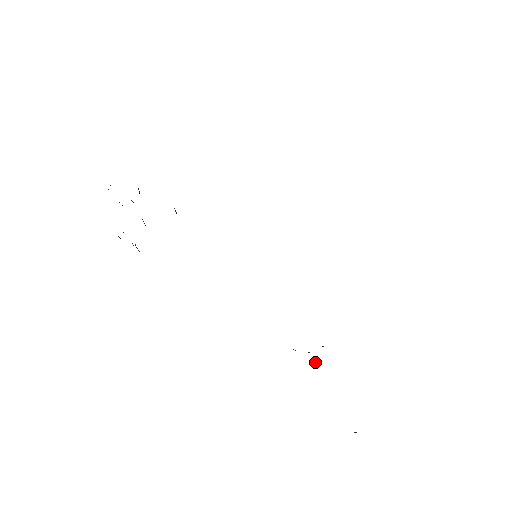
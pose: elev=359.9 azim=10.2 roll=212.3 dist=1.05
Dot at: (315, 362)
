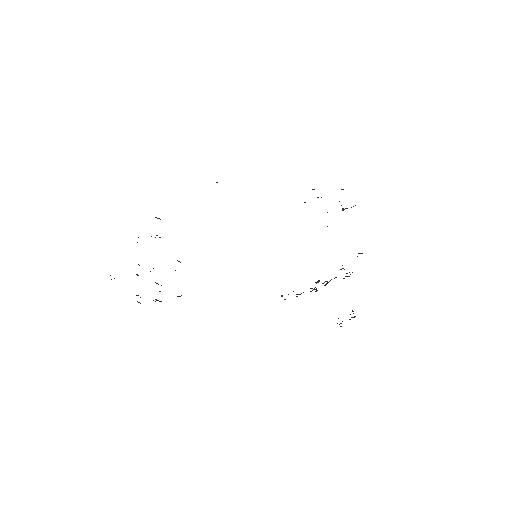
Dot at: (316, 290)
